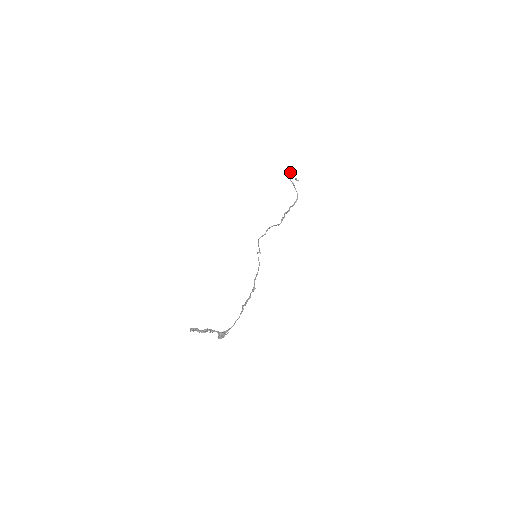
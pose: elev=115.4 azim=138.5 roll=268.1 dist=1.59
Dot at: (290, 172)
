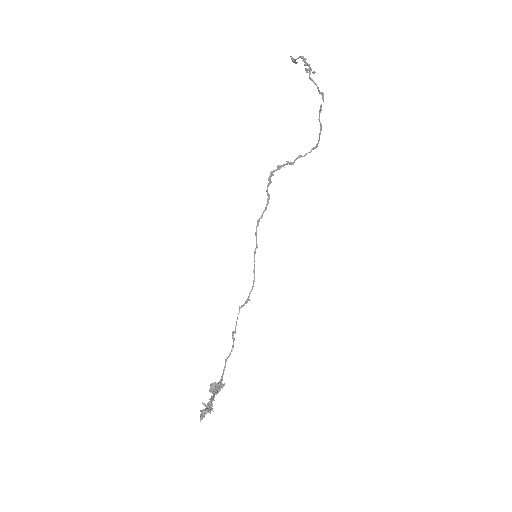
Dot at: (323, 101)
